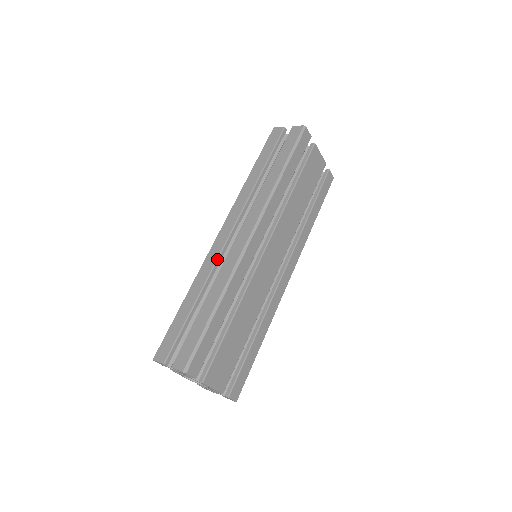
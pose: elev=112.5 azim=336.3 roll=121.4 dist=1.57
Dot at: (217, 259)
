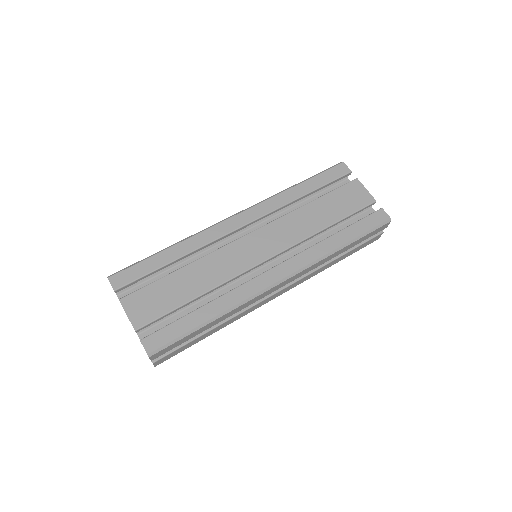
Dot at: occluded
